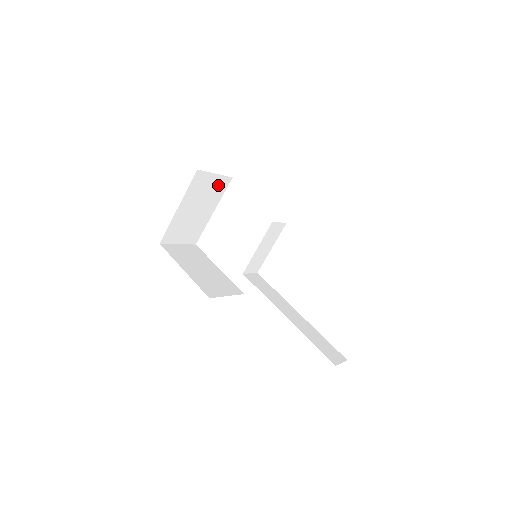
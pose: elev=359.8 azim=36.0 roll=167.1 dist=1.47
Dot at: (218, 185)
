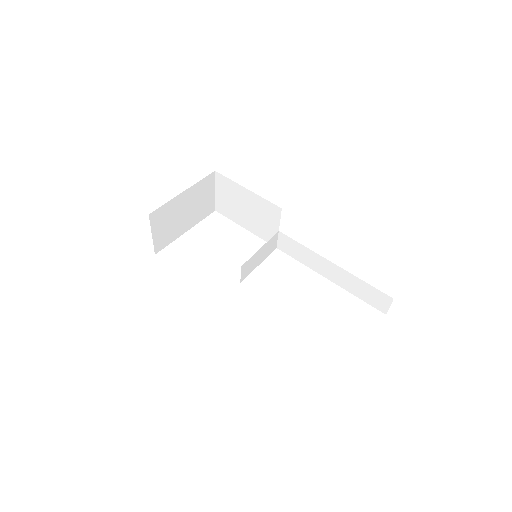
Dot at: (207, 206)
